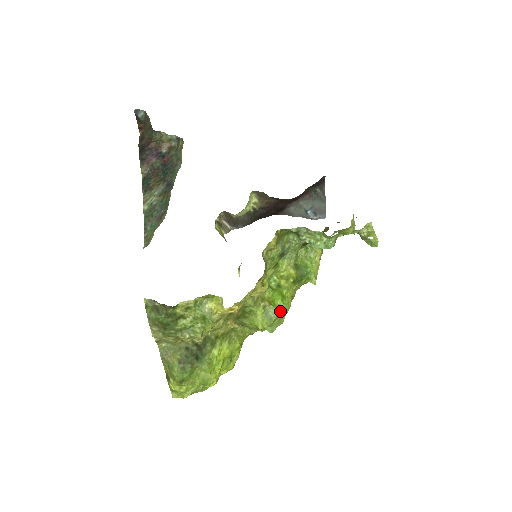
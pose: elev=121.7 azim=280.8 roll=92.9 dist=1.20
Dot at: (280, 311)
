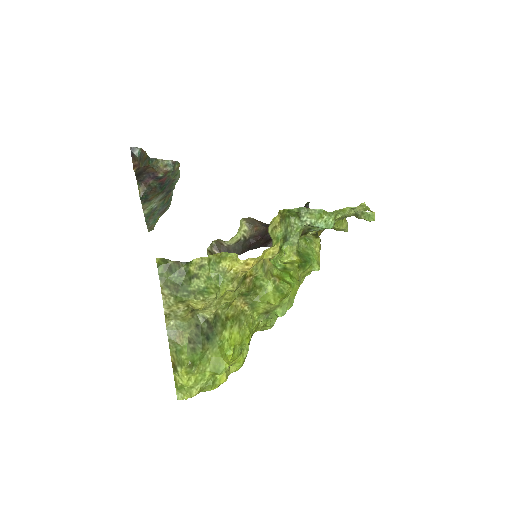
Dot at: (290, 286)
